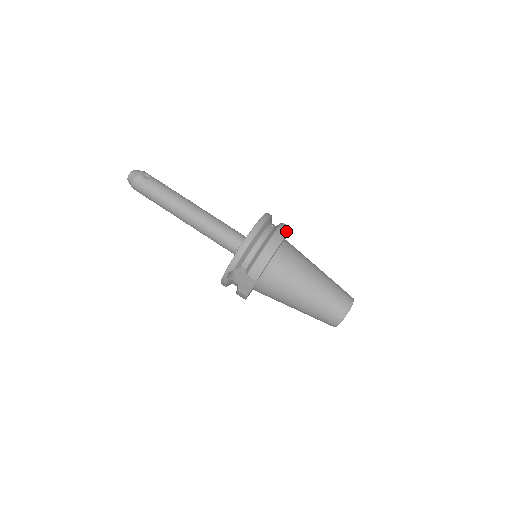
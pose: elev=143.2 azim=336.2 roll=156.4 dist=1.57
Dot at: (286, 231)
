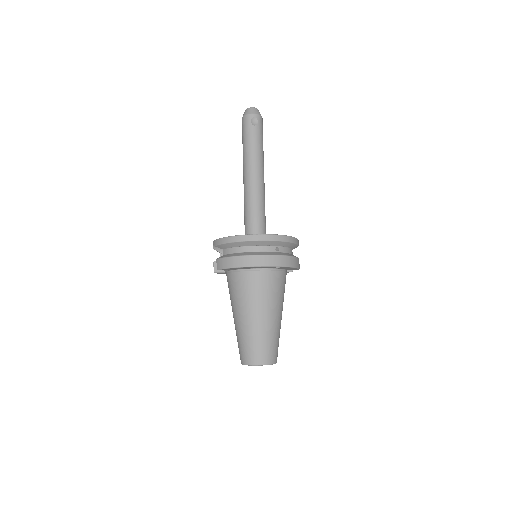
Dot at: (274, 264)
